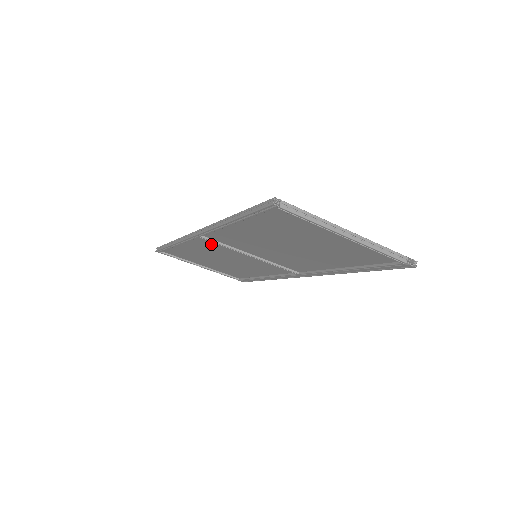
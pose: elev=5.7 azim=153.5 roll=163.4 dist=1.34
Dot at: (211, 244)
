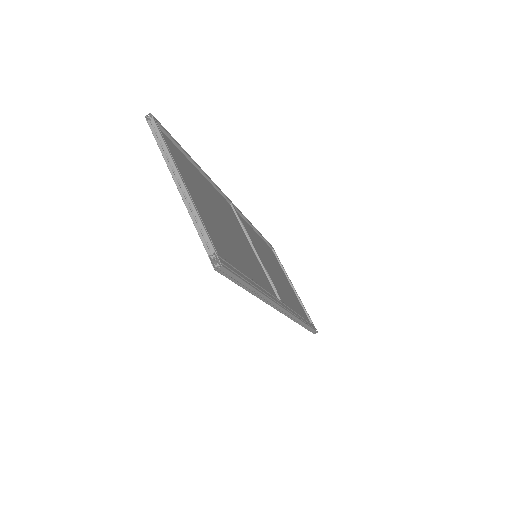
Dot at: occluded
